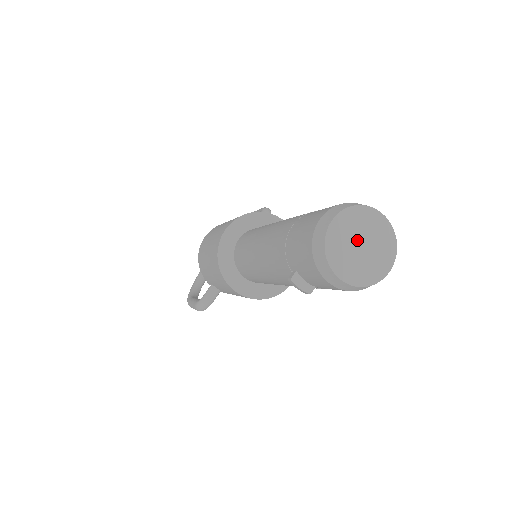
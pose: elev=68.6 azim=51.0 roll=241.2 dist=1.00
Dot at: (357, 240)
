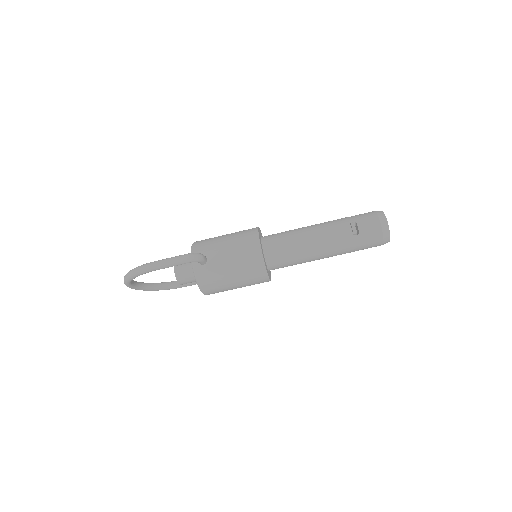
Dot at: occluded
